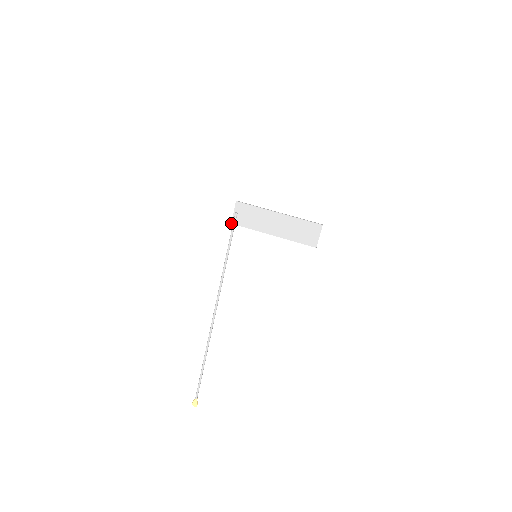
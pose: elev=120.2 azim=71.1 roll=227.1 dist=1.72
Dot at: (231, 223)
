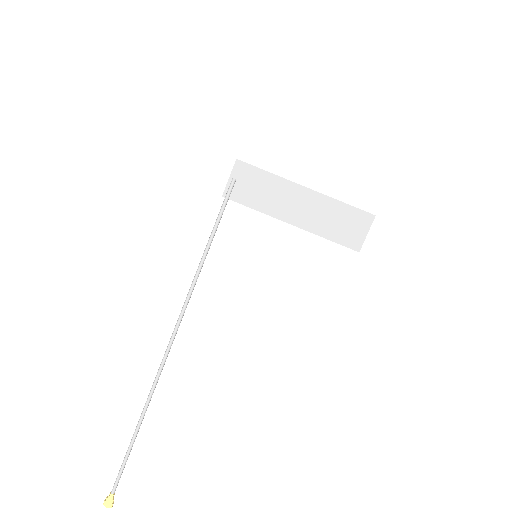
Dot at: (222, 195)
